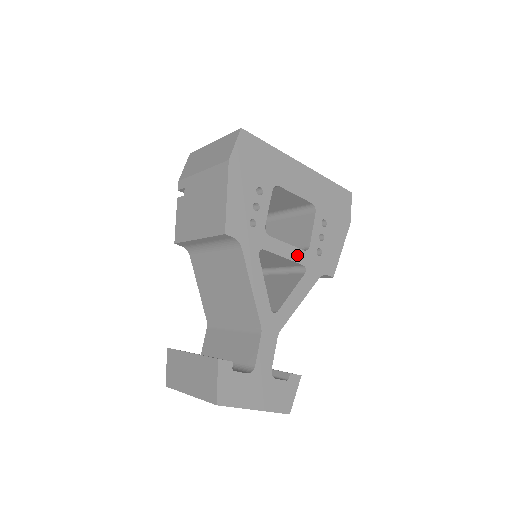
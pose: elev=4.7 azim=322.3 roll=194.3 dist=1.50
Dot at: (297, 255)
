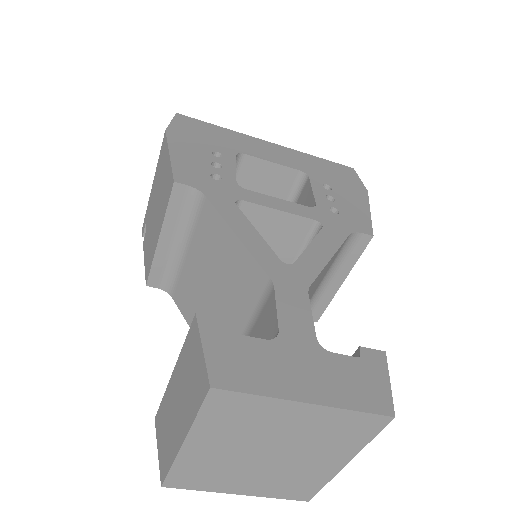
Dot at: (300, 210)
